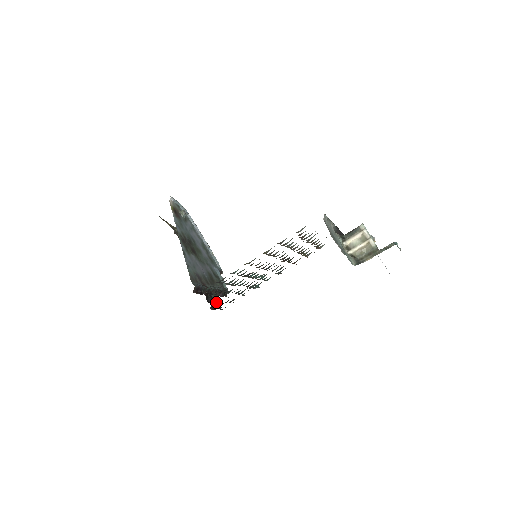
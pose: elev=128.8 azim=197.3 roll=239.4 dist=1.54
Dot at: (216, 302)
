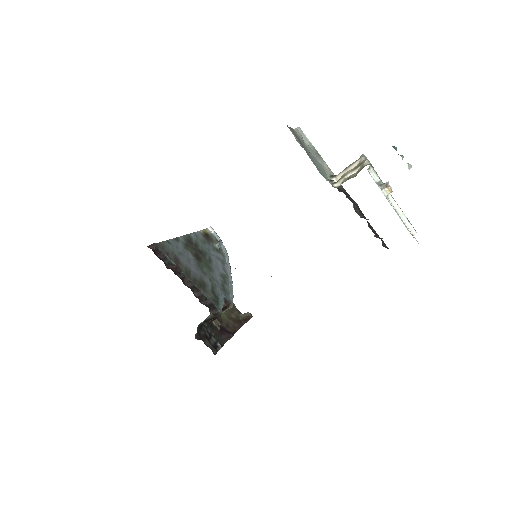
Dot at: (214, 346)
